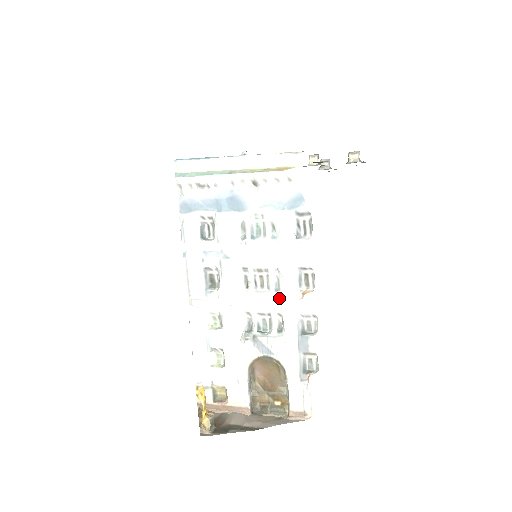
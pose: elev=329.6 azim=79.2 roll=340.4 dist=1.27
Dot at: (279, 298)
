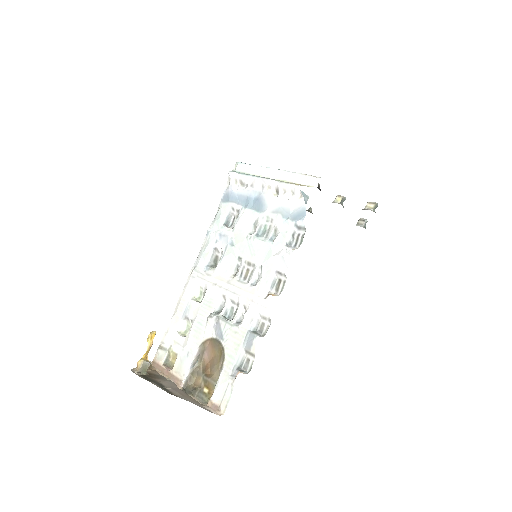
Dot at: (251, 292)
